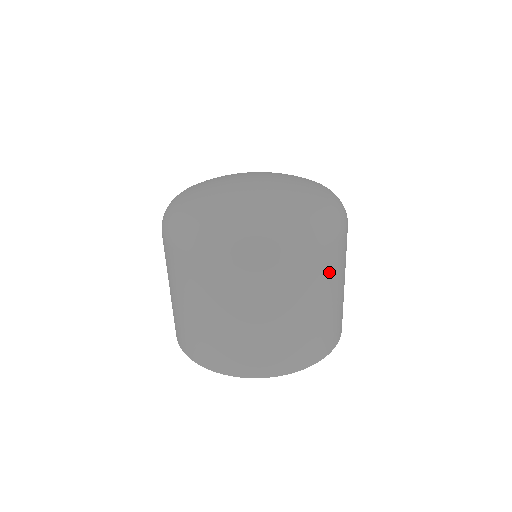
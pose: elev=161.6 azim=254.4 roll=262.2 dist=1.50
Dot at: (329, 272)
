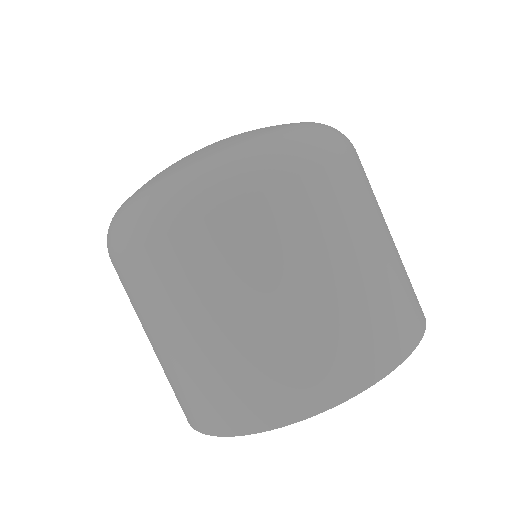
Dot at: (299, 228)
